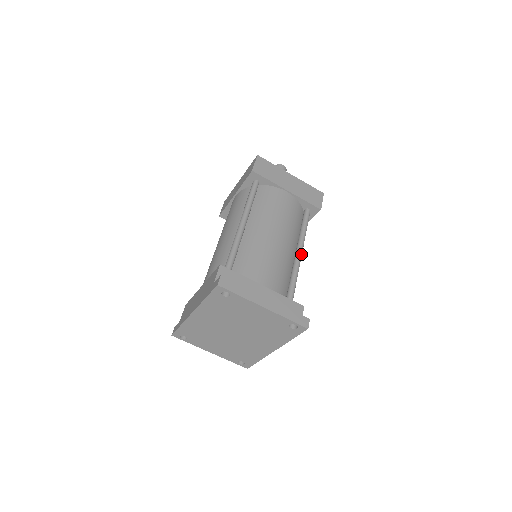
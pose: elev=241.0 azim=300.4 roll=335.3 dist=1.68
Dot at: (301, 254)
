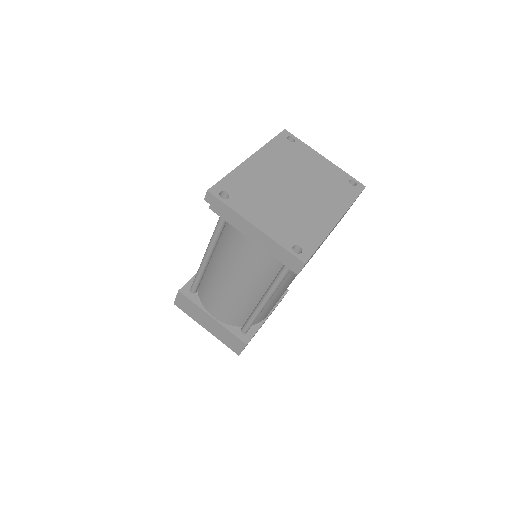
Dot at: occluded
